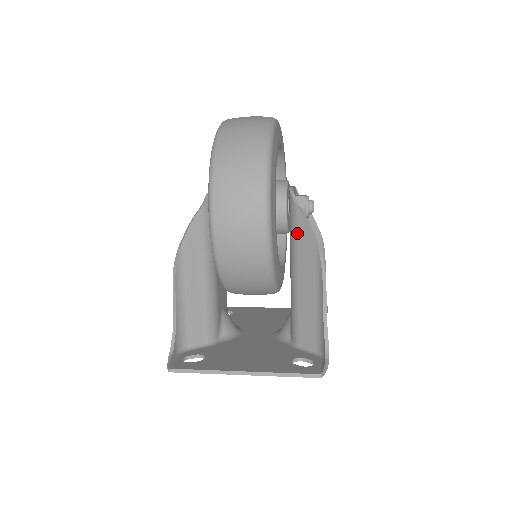
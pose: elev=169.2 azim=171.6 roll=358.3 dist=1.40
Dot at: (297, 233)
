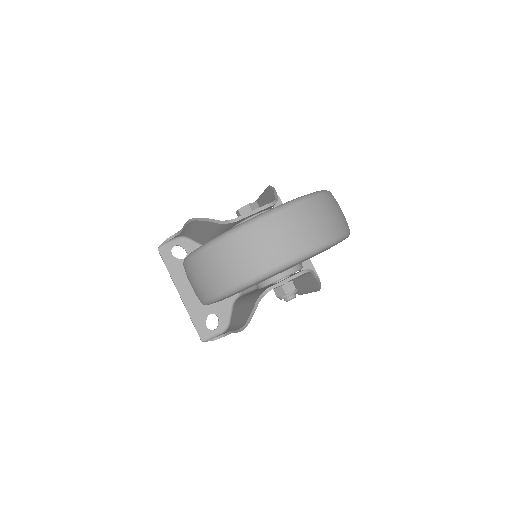
Dot at: (251, 303)
